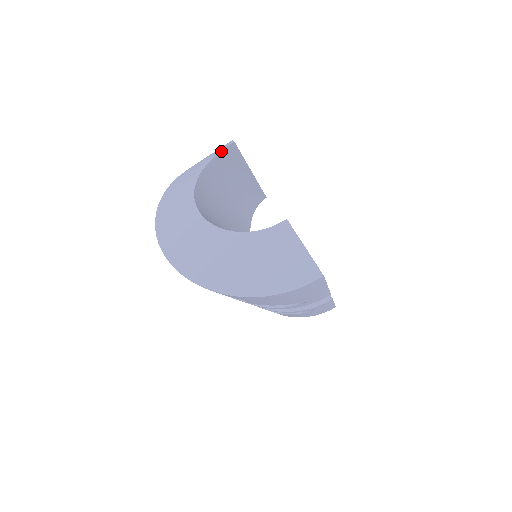
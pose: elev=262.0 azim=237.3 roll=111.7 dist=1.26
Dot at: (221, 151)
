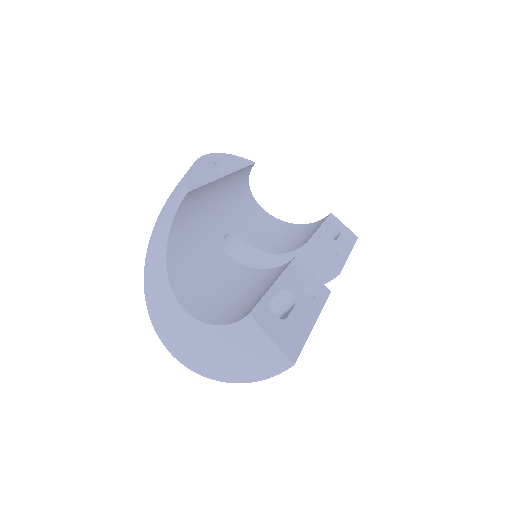
Dot at: (179, 206)
